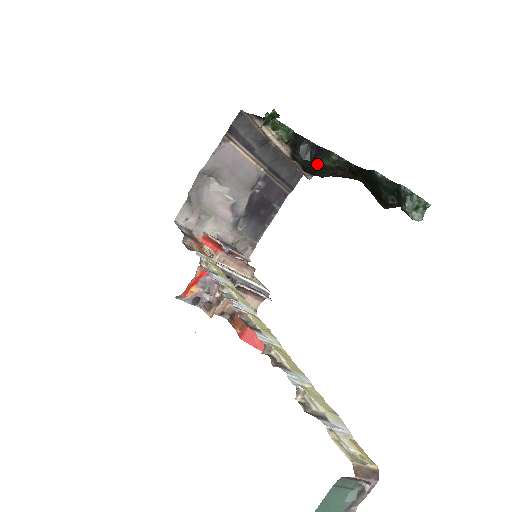
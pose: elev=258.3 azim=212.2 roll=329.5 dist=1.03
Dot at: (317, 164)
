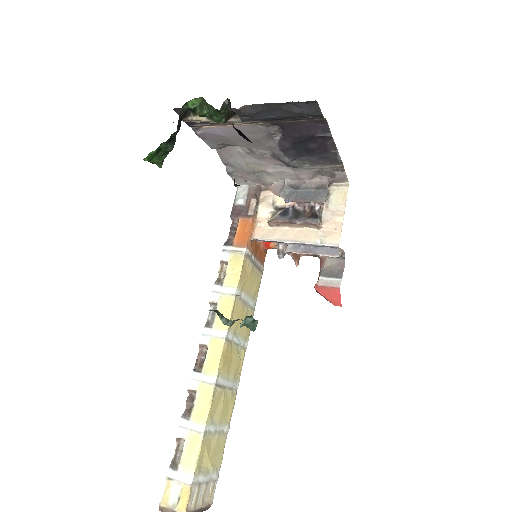
Dot at: occluded
